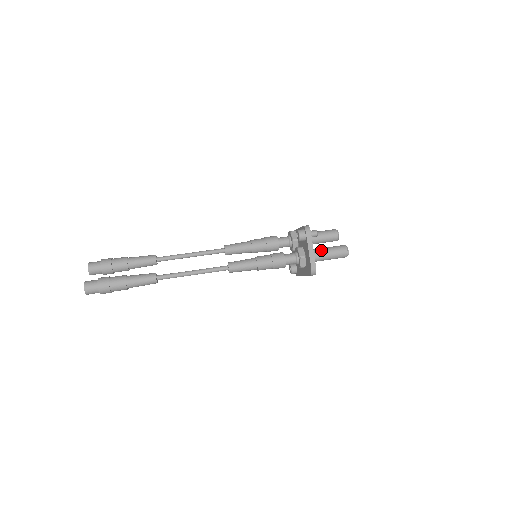
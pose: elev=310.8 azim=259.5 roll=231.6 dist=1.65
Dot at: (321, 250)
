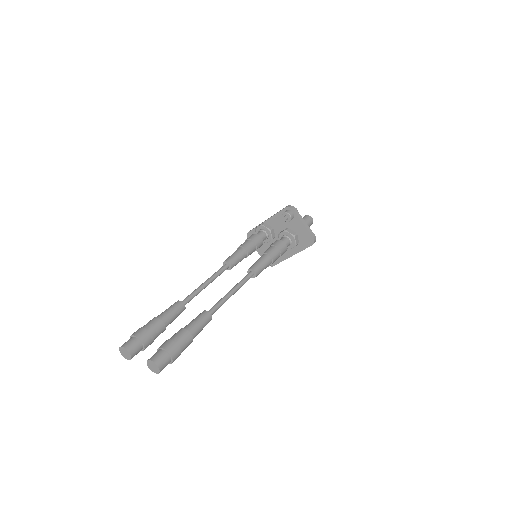
Dot at: occluded
